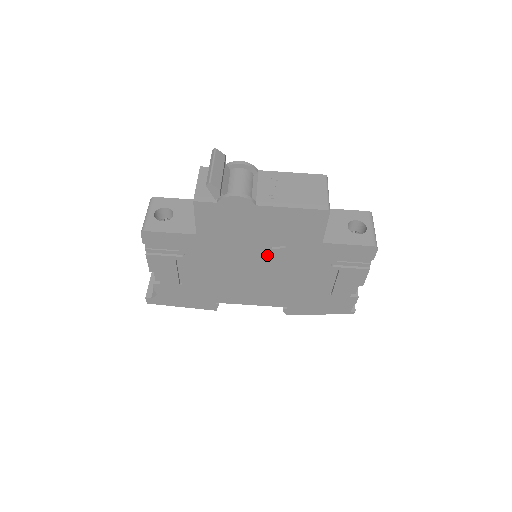
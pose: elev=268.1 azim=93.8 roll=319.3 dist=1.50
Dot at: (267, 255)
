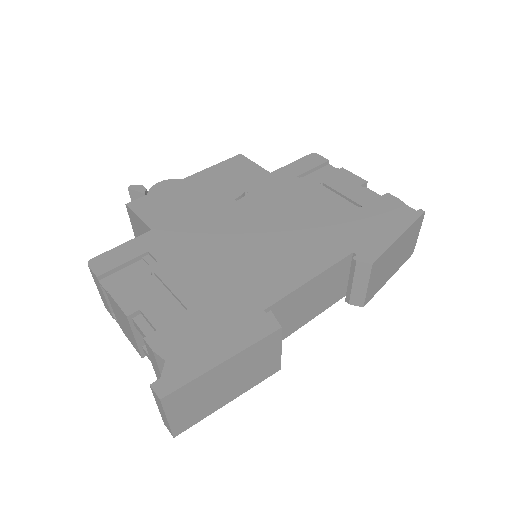
Dot at: (241, 209)
